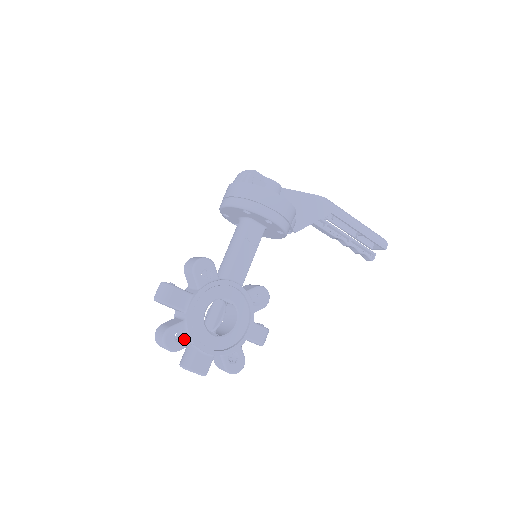
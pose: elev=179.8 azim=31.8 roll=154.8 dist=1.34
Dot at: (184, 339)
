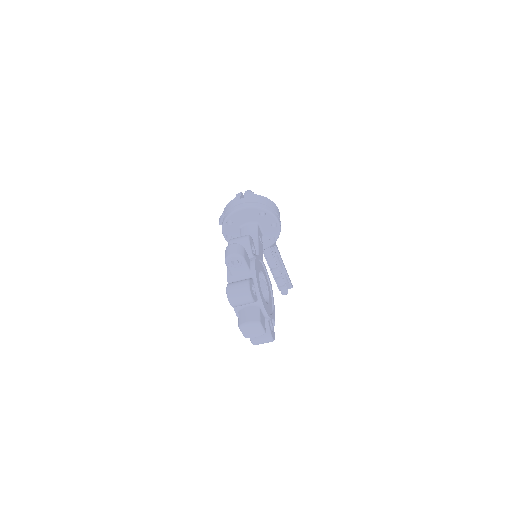
Dot at: occluded
